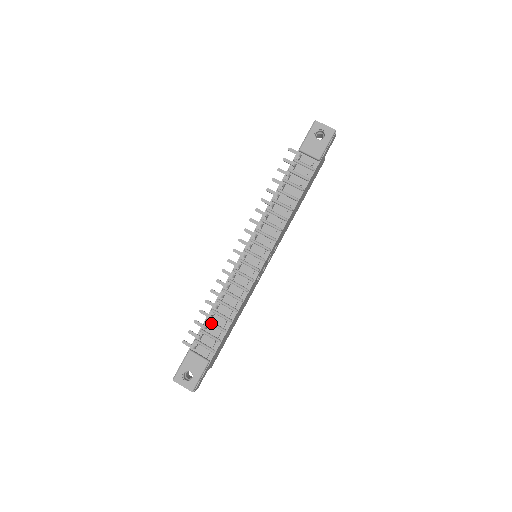
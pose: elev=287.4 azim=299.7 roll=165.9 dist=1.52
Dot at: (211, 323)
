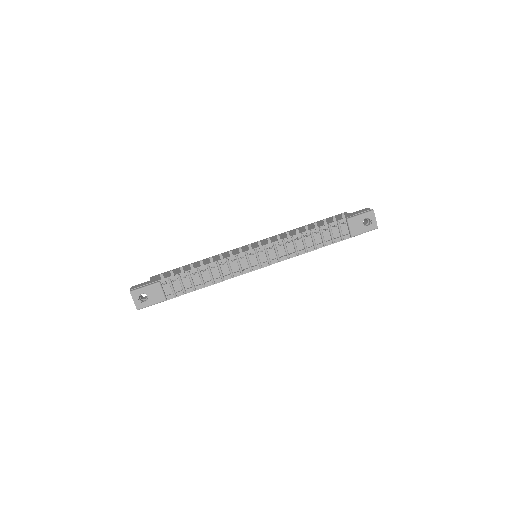
Dot at: (190, 277)
